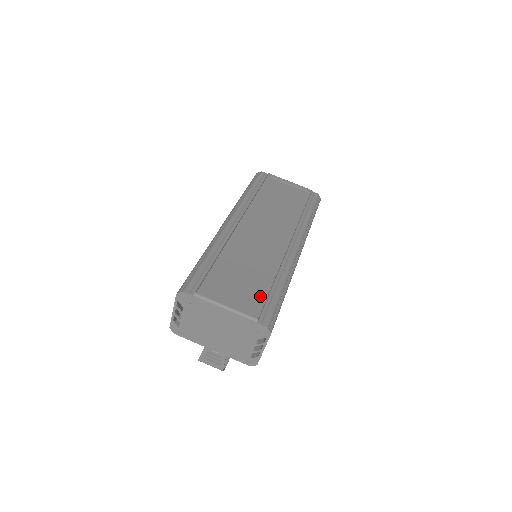
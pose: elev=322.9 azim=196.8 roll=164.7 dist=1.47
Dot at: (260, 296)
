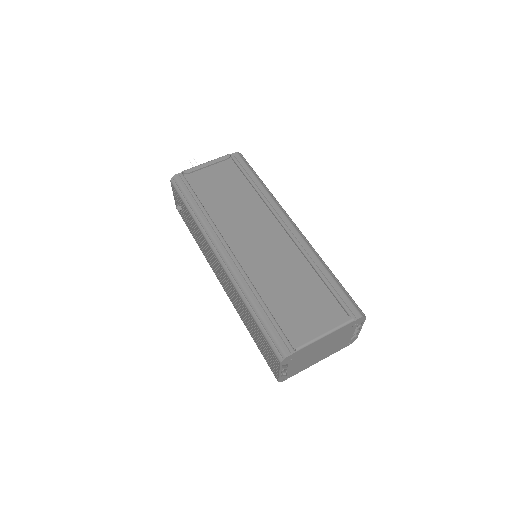
Dot at: (326, 296)
